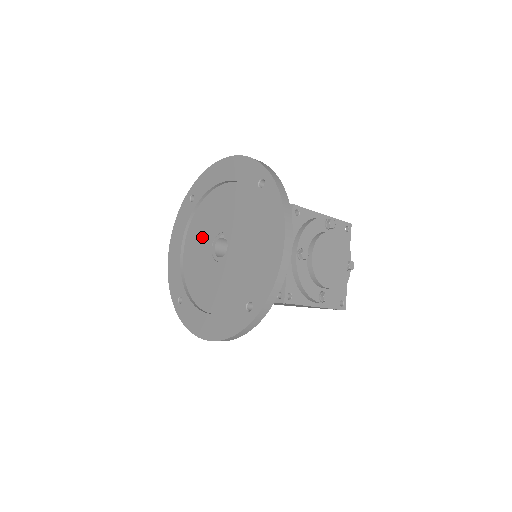
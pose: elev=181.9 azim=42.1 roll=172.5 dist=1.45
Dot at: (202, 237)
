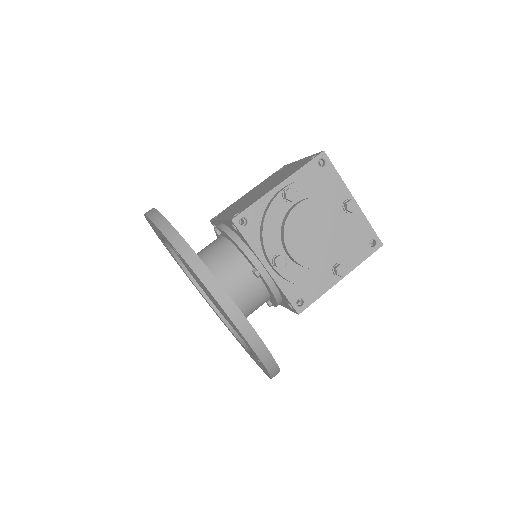
Dot at: (197, 280)
